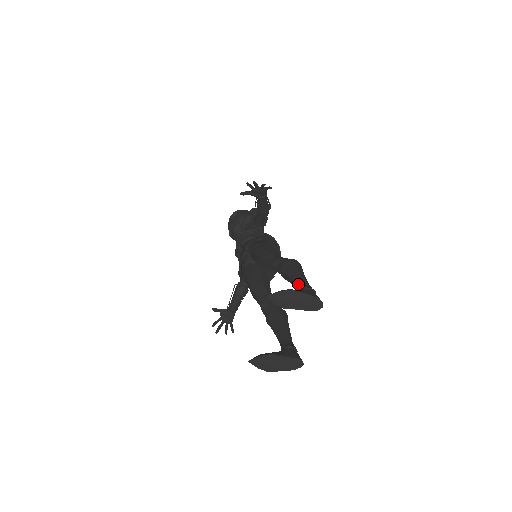
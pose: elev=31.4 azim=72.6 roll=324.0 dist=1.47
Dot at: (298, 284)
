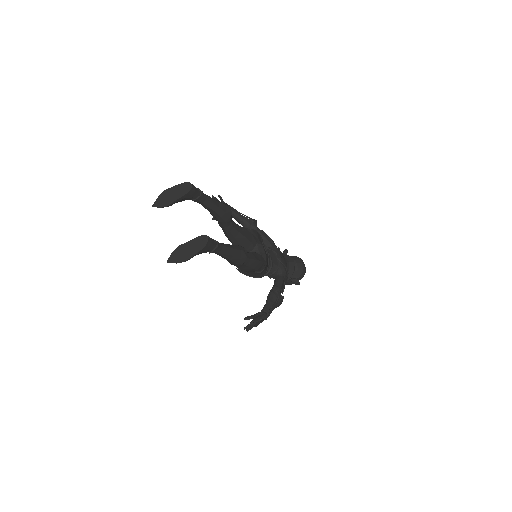
Dot at: occluded
